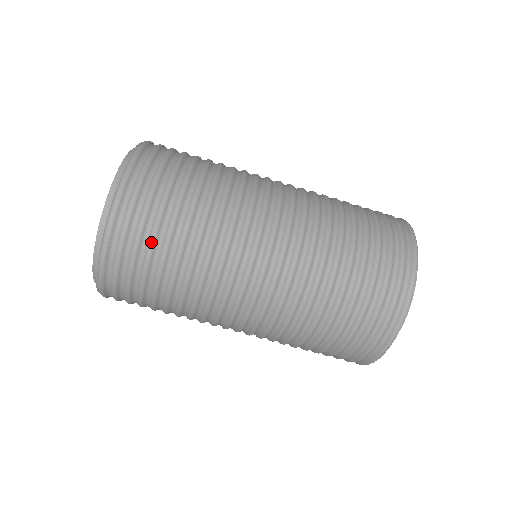
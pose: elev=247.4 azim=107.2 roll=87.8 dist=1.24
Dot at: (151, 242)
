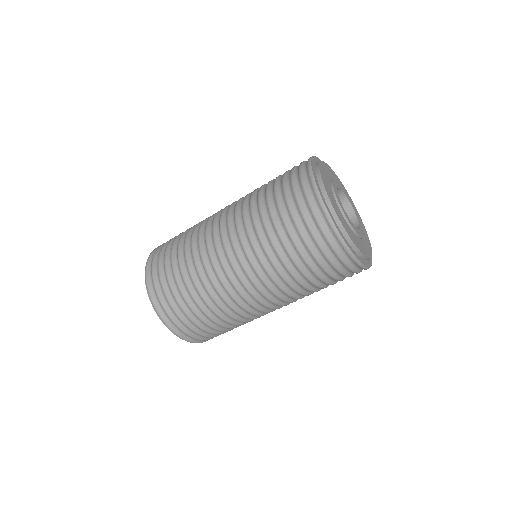
Dot at: (172, 293)
